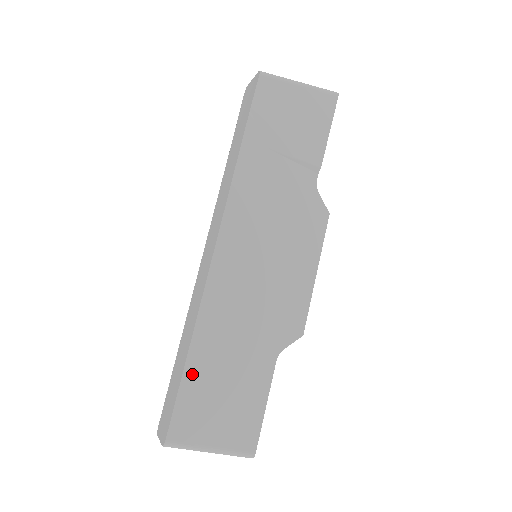
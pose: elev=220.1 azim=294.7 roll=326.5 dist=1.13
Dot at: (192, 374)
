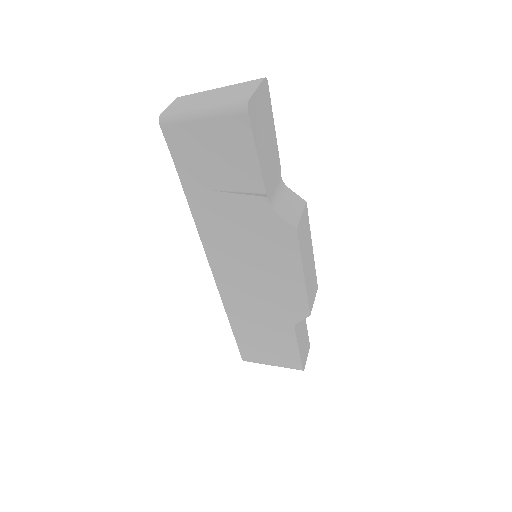
Dot at: (239, 335)
